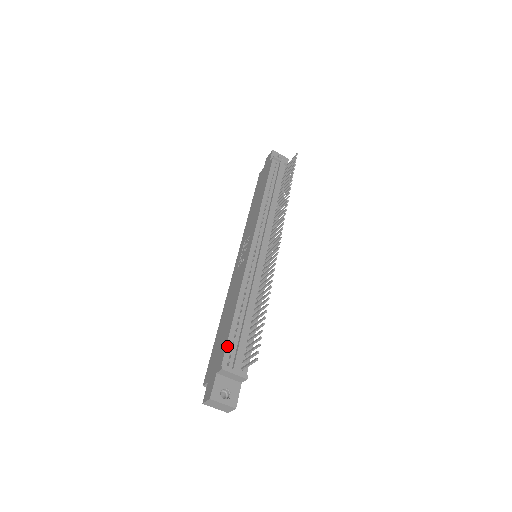
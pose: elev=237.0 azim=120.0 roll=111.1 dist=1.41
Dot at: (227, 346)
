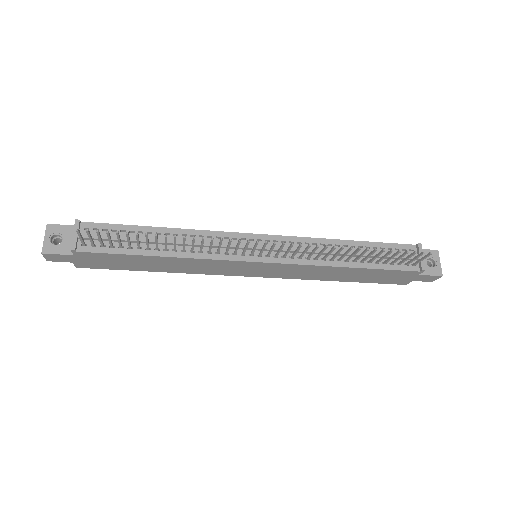
Dot at: (108, 224)
